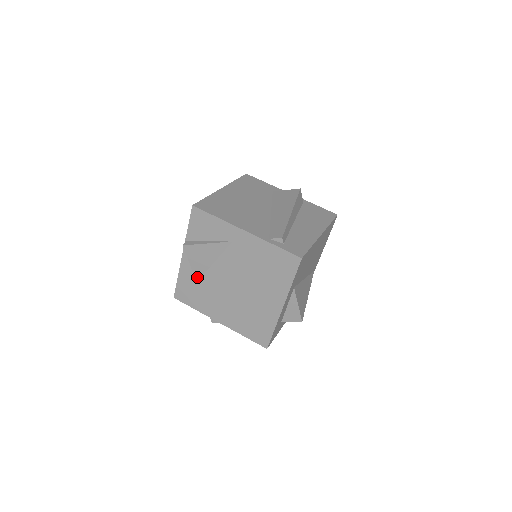
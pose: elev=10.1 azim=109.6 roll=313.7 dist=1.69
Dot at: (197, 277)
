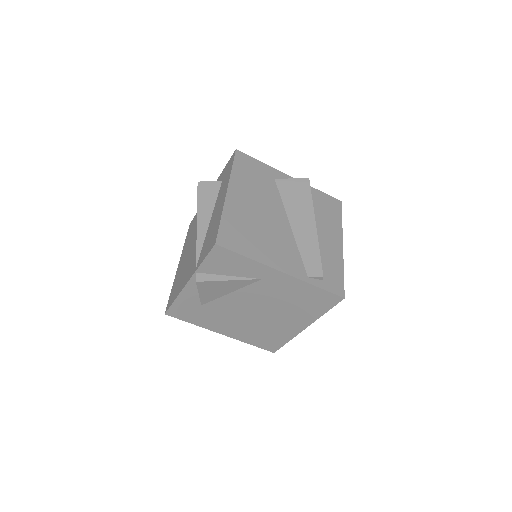
Dot at: (204, 302)
